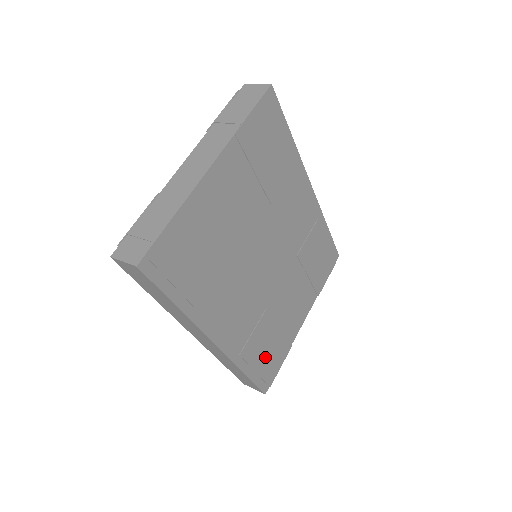
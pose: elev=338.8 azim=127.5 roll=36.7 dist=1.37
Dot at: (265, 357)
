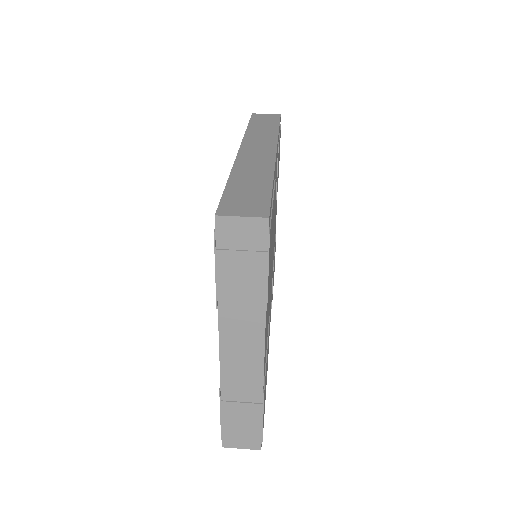
Dot at: occluded
